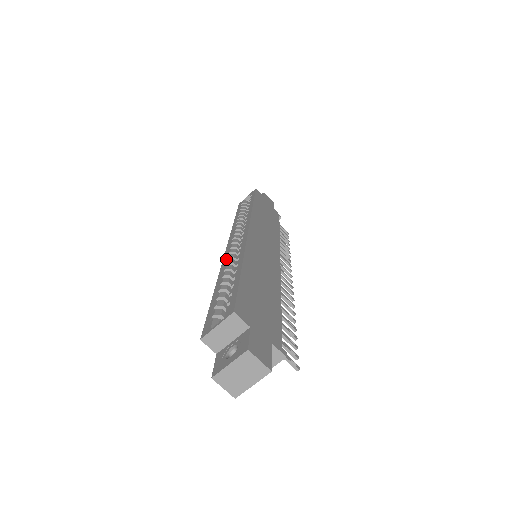
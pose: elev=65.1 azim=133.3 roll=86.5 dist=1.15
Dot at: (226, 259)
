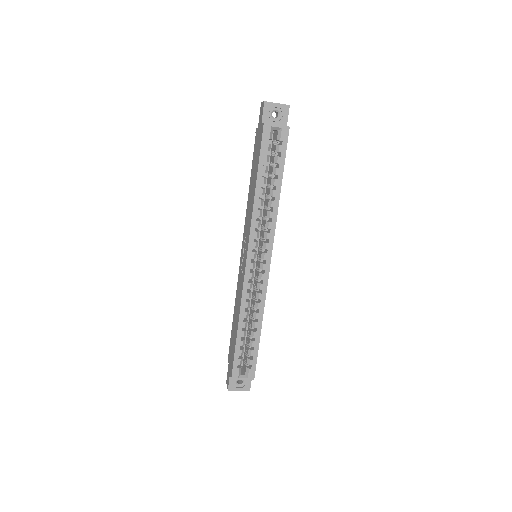
Dot at: occluded
